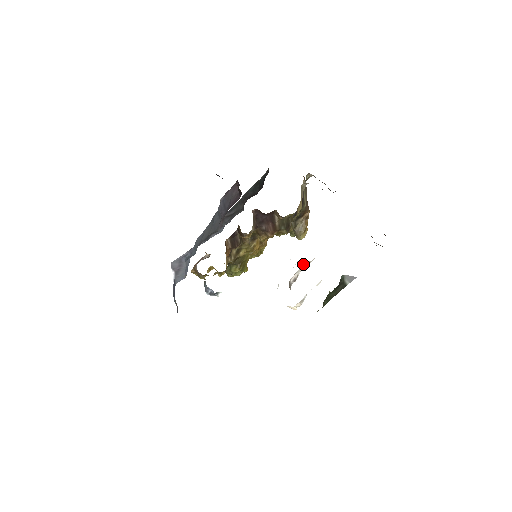
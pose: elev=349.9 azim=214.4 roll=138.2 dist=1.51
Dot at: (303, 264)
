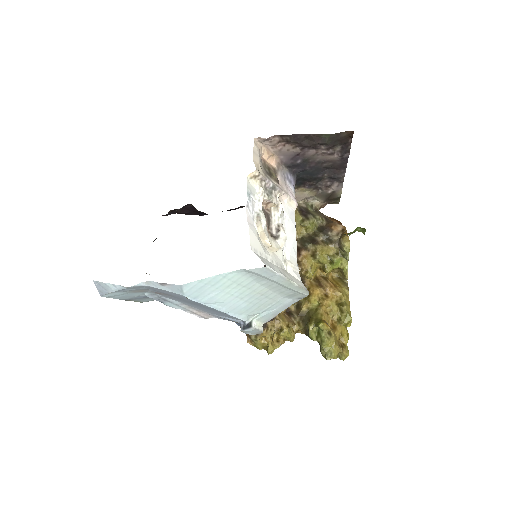
Dot at: (273, 212)
